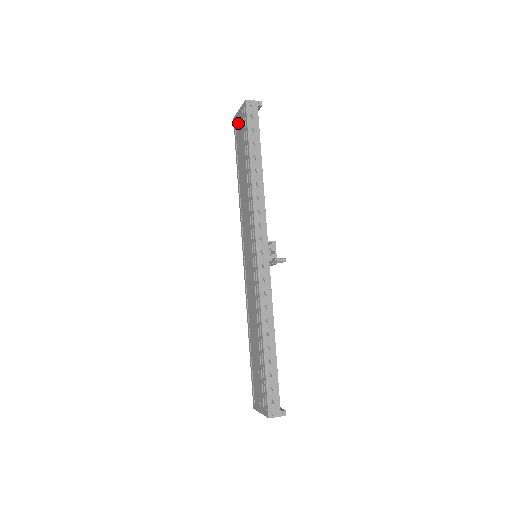
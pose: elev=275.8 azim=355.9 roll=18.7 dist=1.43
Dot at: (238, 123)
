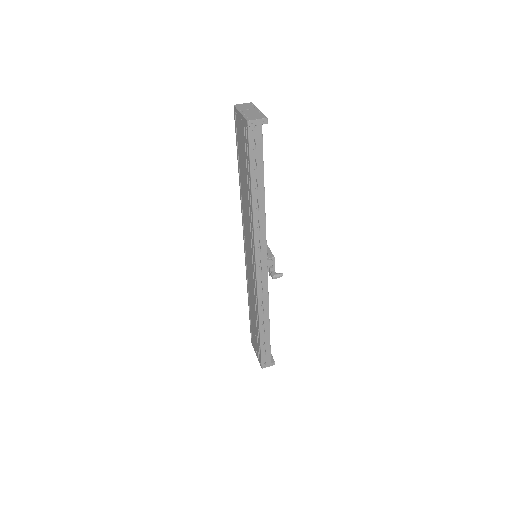
Dot at: (239, 125)
